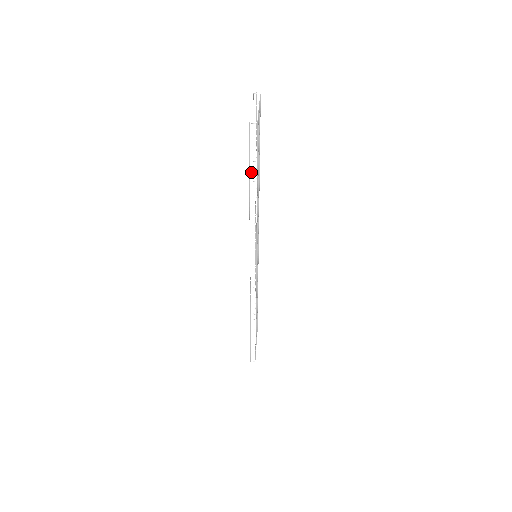
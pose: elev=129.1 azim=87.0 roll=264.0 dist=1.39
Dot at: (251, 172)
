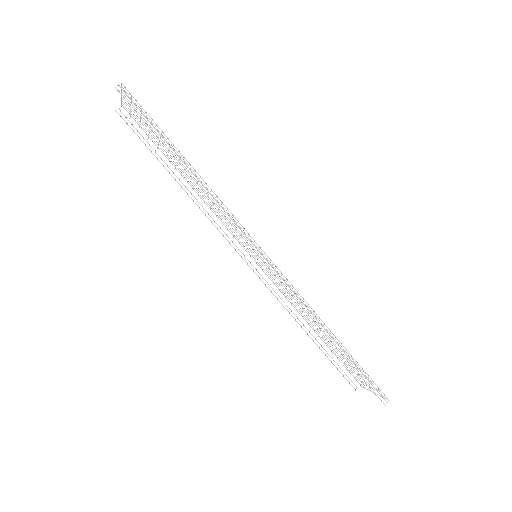
Dot at: (157, 134)
